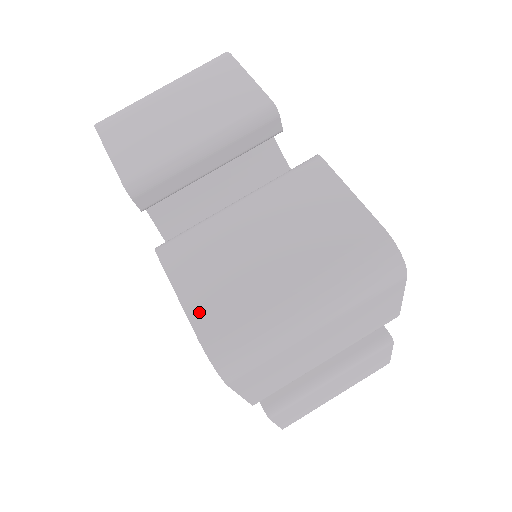
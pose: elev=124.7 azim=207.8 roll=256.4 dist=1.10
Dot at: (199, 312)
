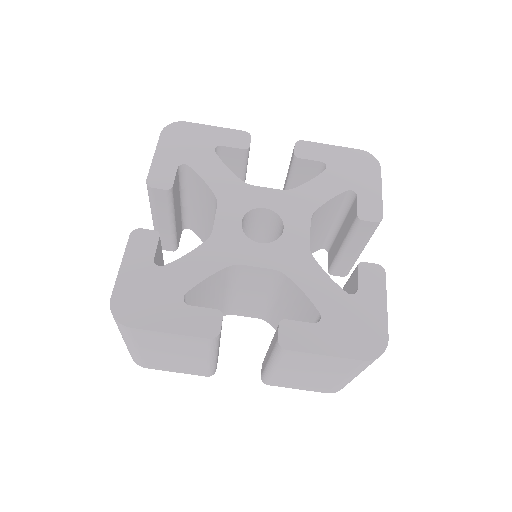
Dot at: (316, 390)
